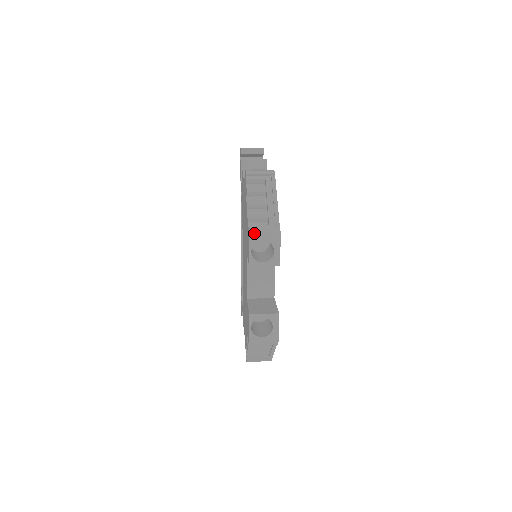
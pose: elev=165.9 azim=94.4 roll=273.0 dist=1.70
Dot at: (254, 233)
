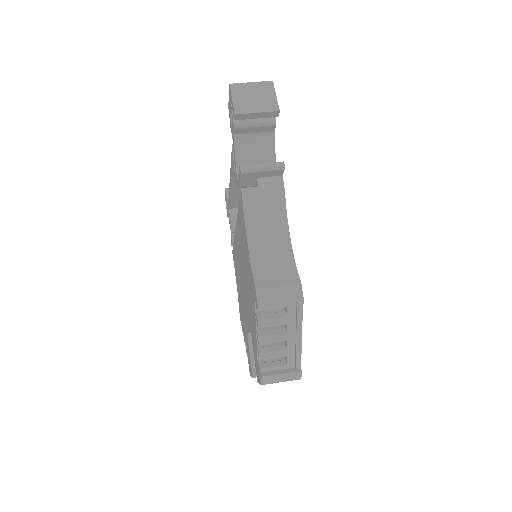
Dot at: (267, 383)
